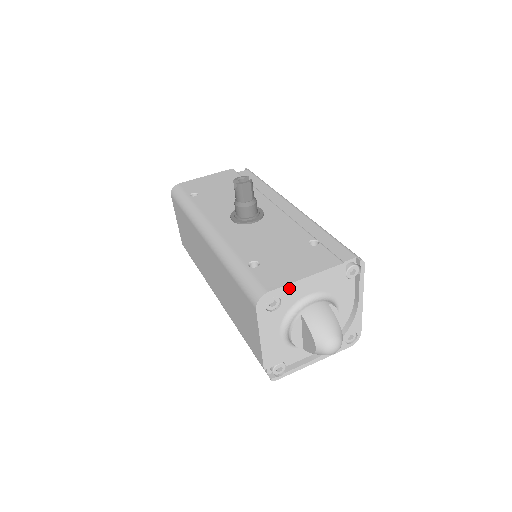
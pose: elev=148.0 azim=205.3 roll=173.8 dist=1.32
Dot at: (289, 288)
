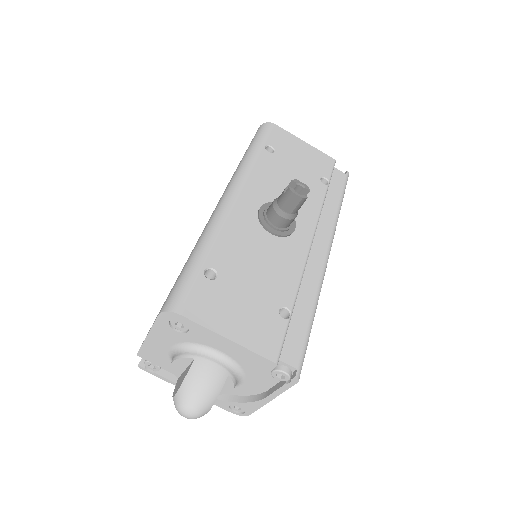
Dot at: (204, 330)
